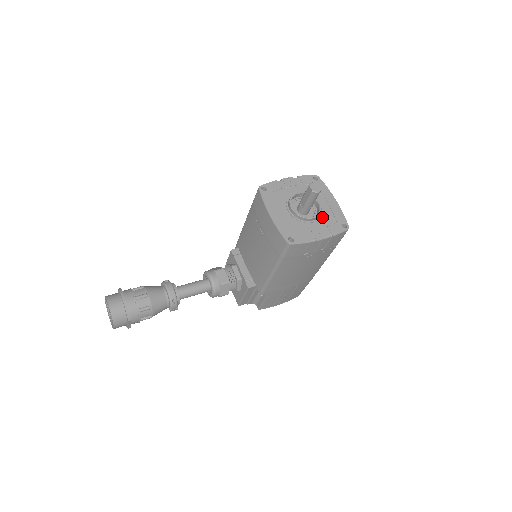
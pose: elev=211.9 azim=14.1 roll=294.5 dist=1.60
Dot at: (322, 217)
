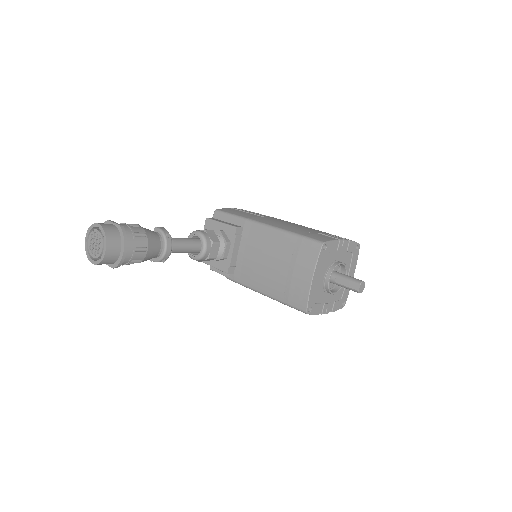
Dot at: occluded
